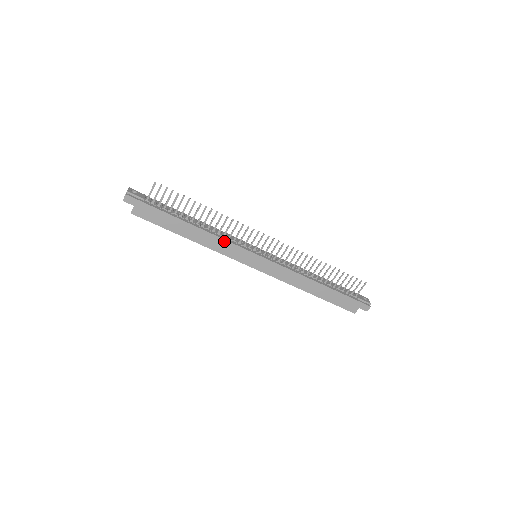
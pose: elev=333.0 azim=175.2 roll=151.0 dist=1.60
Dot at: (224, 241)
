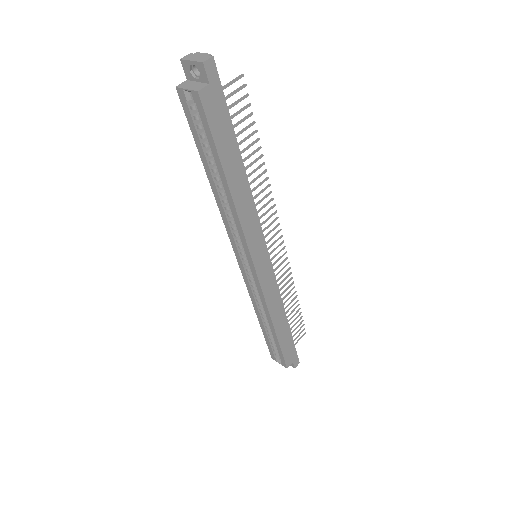
Dot at: (256, 215)
